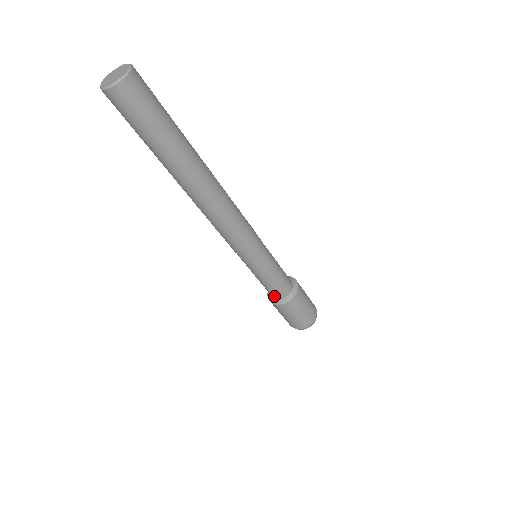
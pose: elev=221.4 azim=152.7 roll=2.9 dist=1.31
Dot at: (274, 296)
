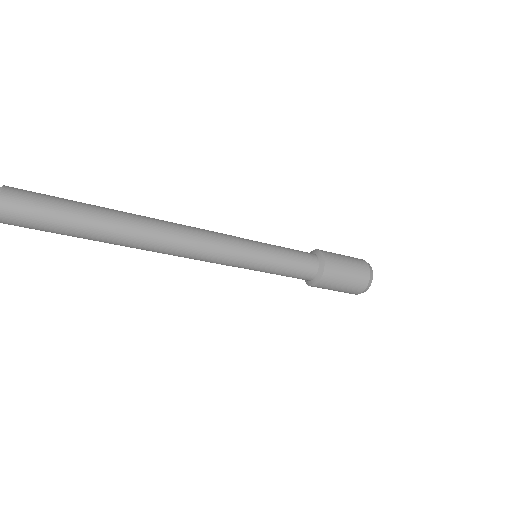
Dot at: occluded
